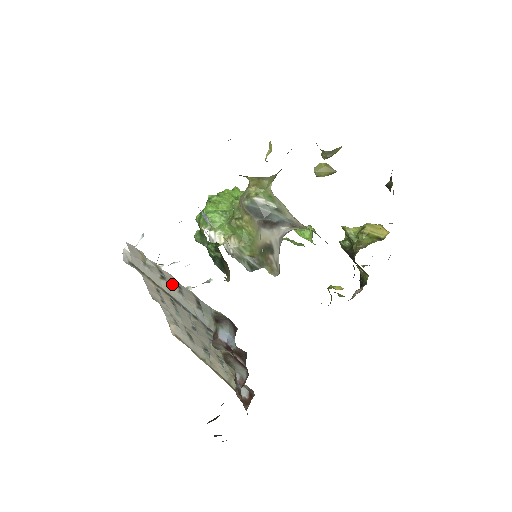
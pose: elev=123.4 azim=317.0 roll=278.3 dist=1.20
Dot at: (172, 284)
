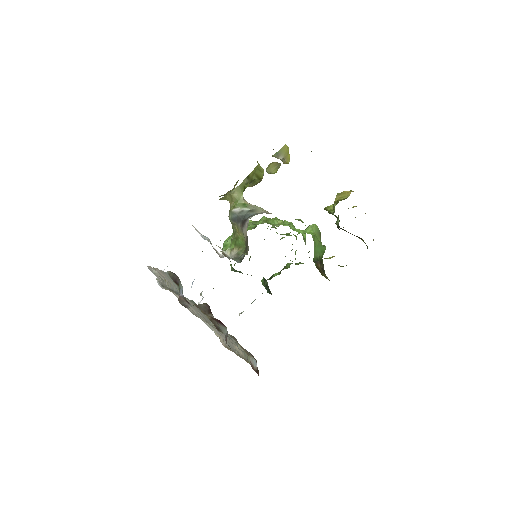
Dot at: (165, 278)
